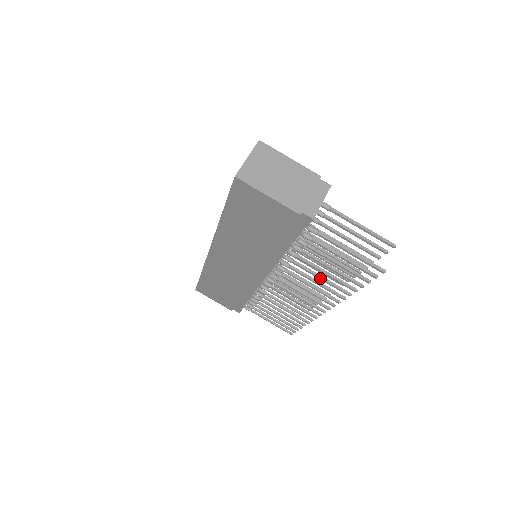
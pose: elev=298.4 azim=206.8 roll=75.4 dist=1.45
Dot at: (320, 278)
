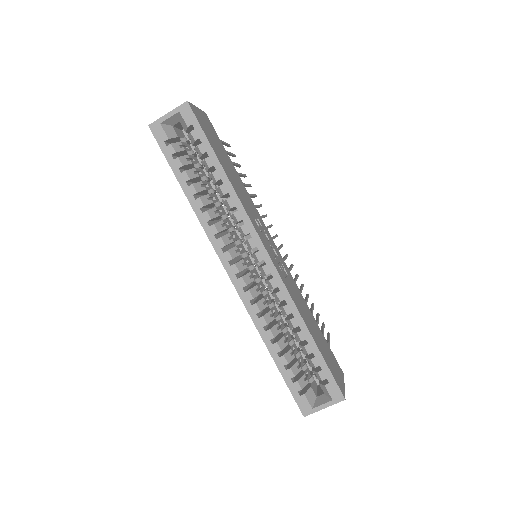
Dot at: occluded
